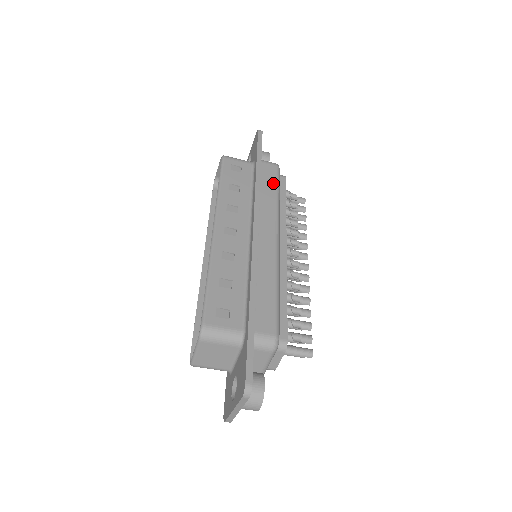
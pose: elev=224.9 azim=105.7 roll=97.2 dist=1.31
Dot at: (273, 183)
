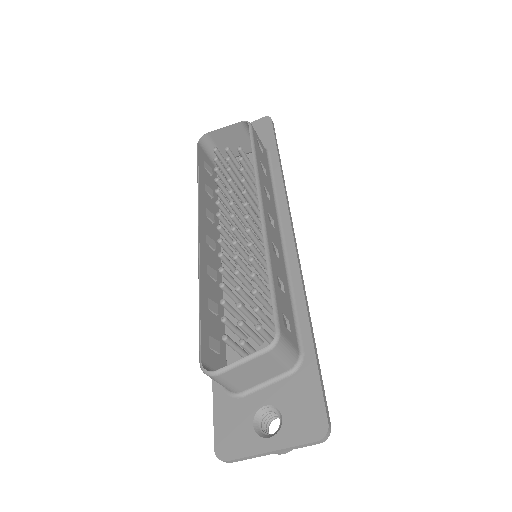
Dot at: occluded
